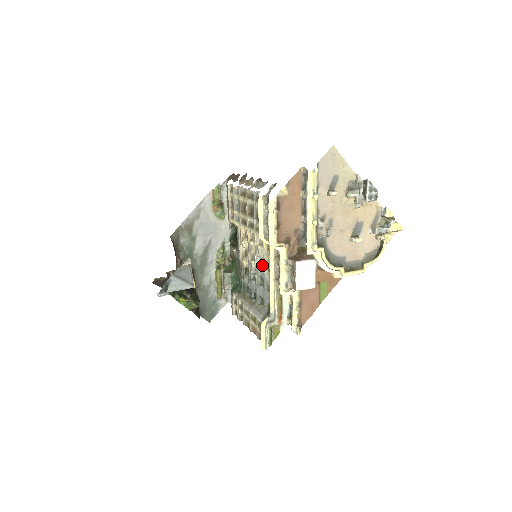
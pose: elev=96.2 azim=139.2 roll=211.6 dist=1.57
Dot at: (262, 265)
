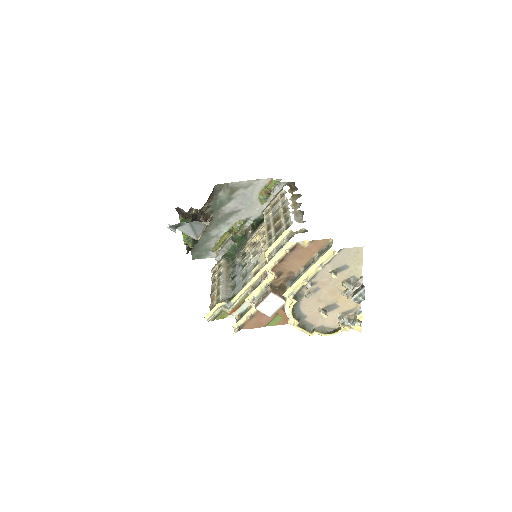
Dot at: (254, 266)
